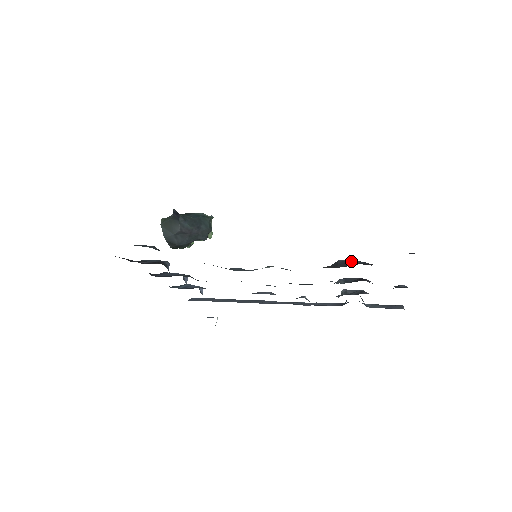
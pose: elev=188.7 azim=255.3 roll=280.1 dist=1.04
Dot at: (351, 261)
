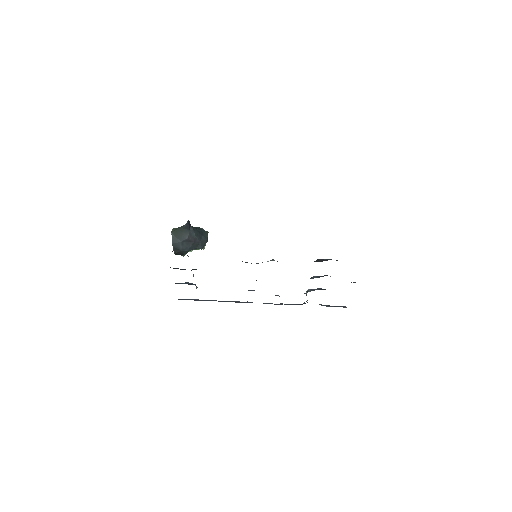
Dot at: (327, 259)
